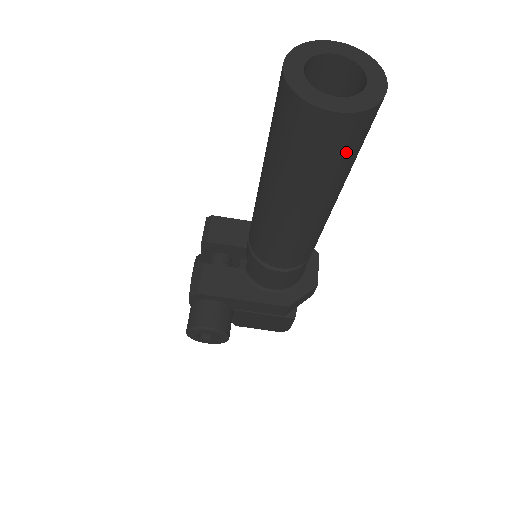
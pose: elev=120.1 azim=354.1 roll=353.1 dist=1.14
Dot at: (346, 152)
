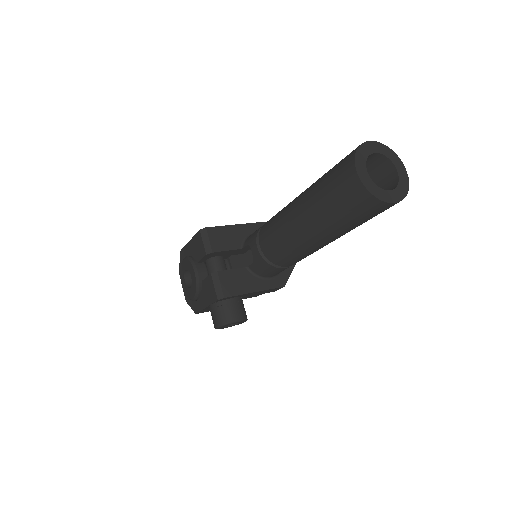
Dot at: occluded
